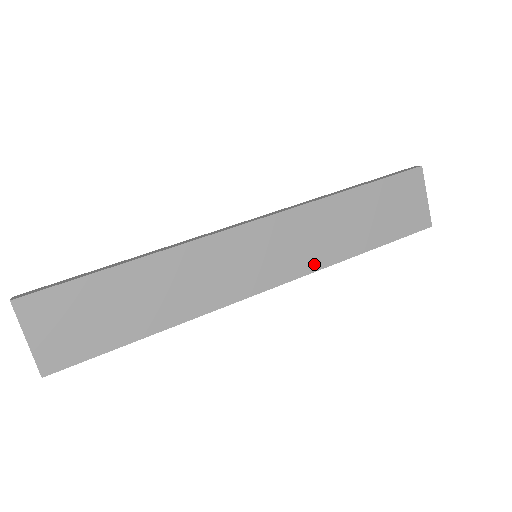
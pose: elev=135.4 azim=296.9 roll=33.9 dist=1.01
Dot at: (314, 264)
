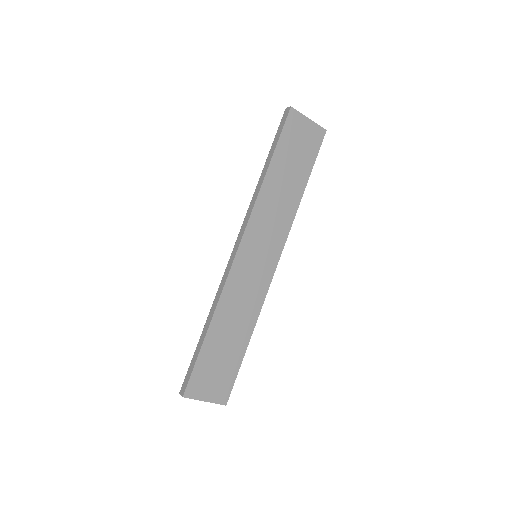
Dot at: (286, 226)
